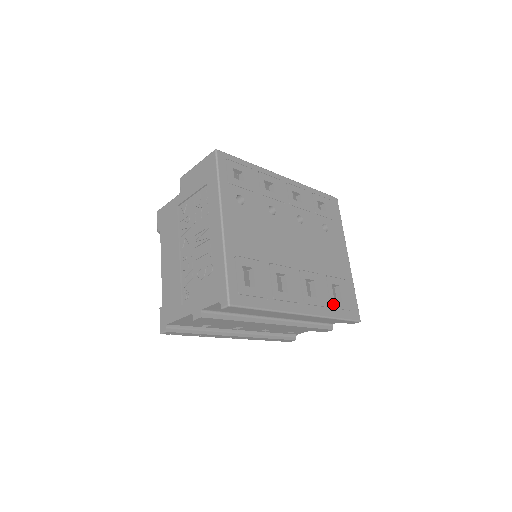
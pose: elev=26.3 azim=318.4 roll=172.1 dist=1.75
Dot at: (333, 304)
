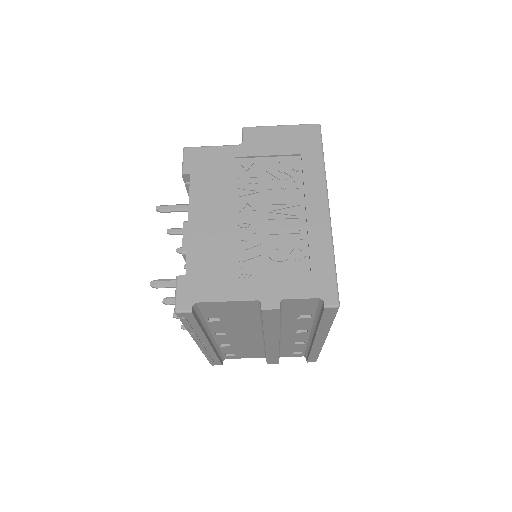
Dot at: occluded
